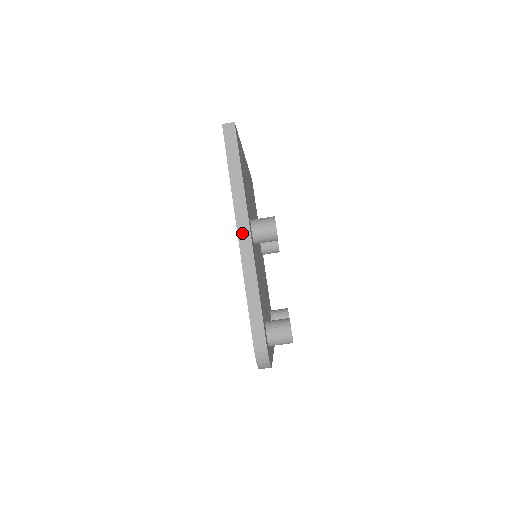
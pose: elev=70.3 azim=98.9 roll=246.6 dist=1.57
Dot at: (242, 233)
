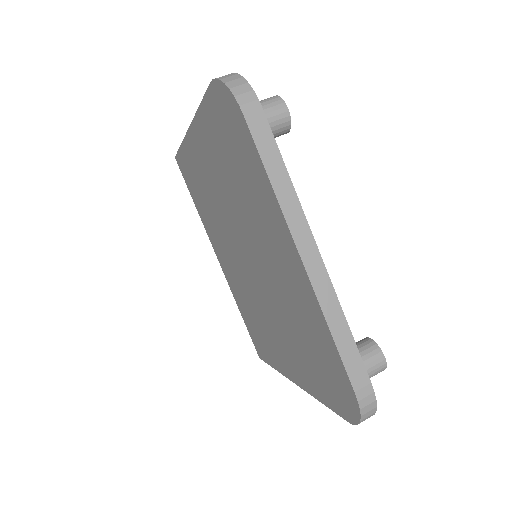
Dot at: occluded
